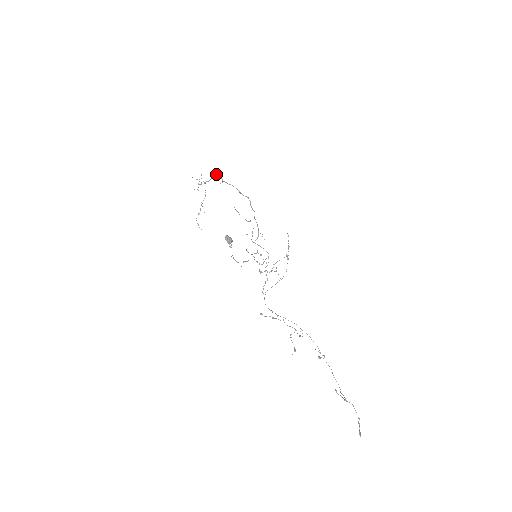
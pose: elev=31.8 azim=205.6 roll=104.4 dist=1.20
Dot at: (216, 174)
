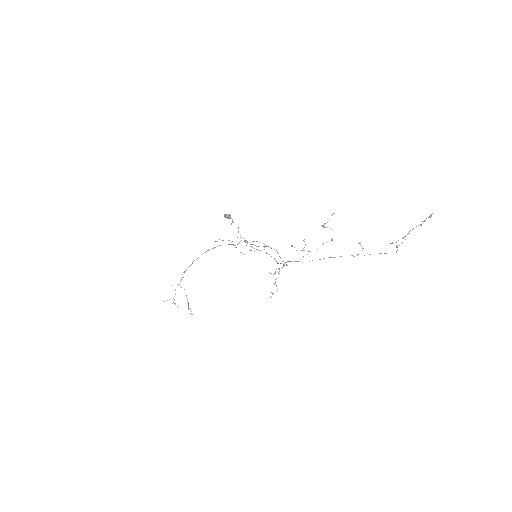
Dot at: occluded
